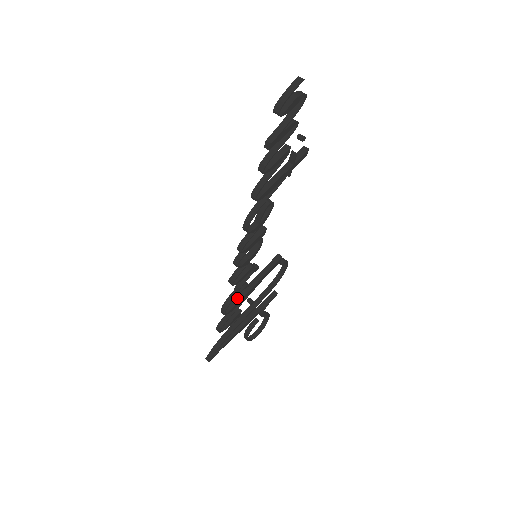
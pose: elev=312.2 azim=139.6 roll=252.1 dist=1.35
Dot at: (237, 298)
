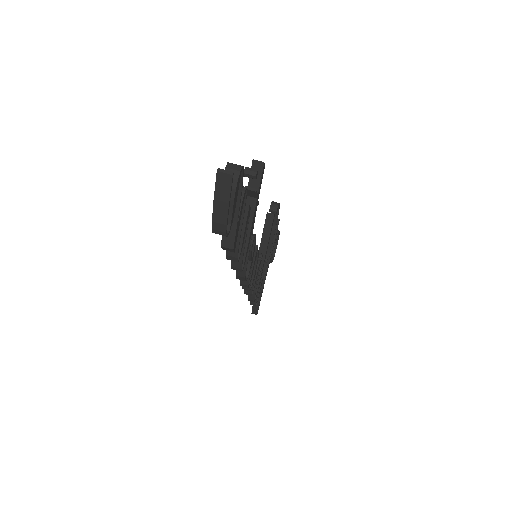
Dot at: occluded
